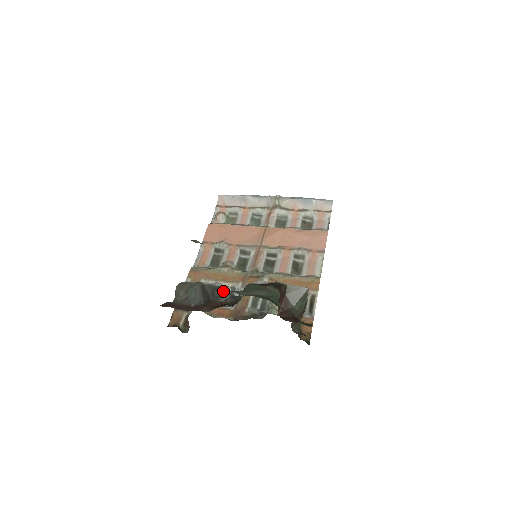
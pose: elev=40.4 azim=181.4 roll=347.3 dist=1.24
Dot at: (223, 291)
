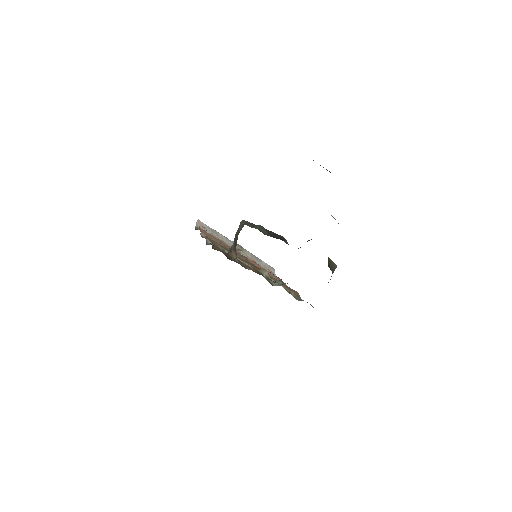
Dot at: (284, 239)
